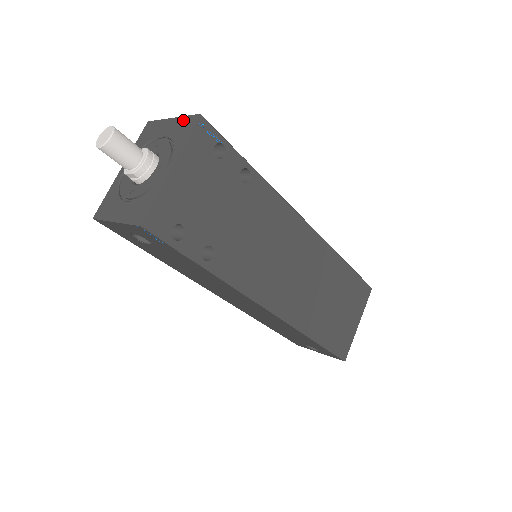
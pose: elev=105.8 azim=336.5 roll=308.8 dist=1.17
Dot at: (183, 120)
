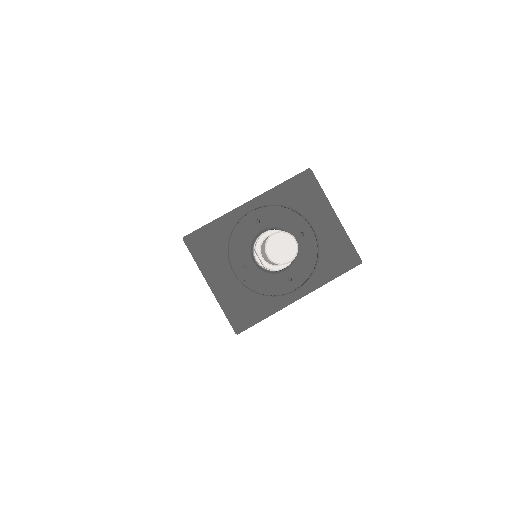
Dot at: (344, 241)
